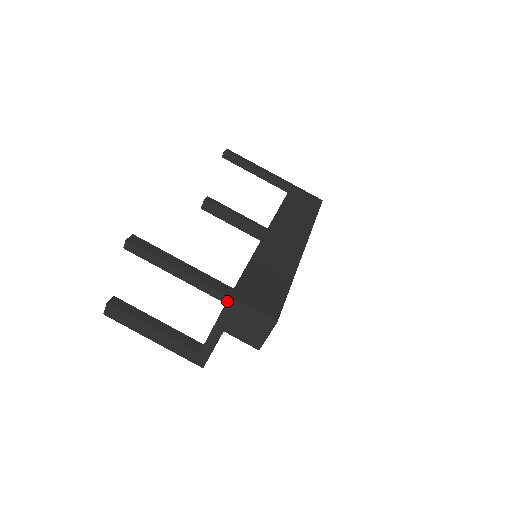
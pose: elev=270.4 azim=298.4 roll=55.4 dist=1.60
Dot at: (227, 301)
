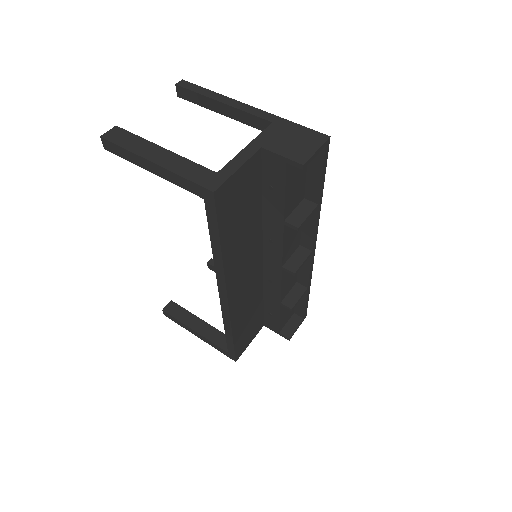
Dot at: (275, 120)
